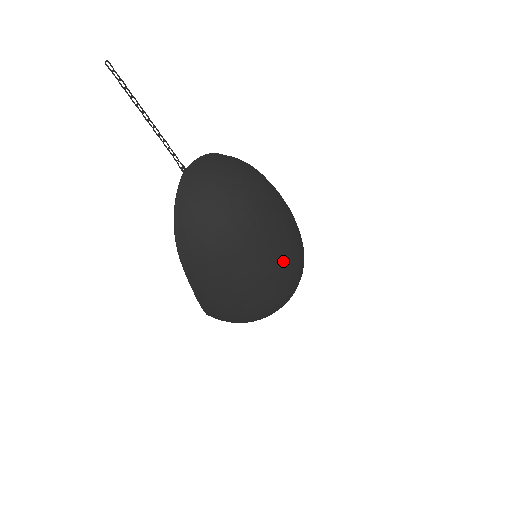
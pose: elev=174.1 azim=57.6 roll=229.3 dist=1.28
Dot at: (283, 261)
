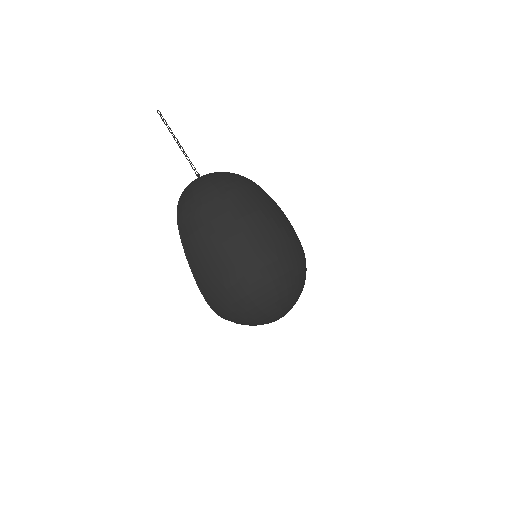
Dot at: (254, 229)
